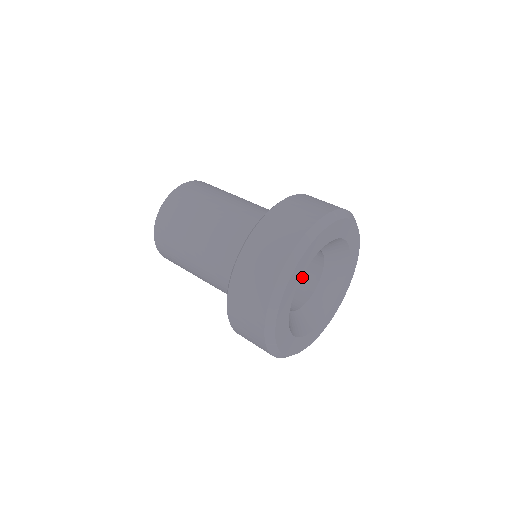
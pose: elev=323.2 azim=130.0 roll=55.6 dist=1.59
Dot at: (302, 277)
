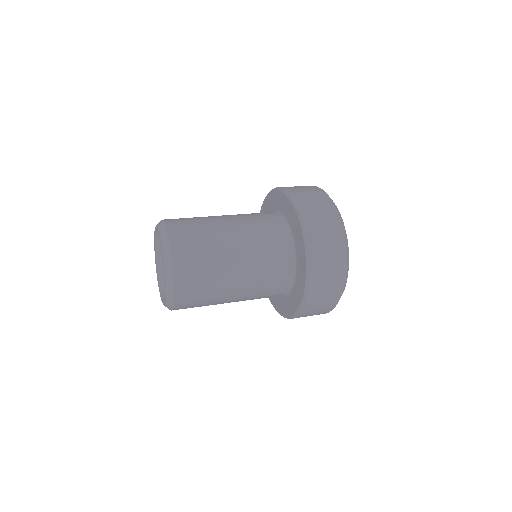
Dot at: occluded
